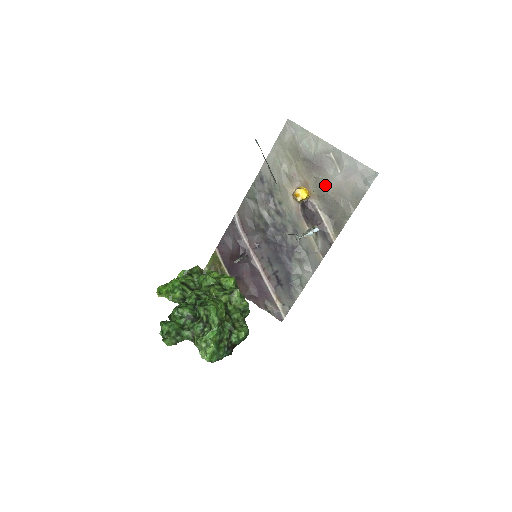
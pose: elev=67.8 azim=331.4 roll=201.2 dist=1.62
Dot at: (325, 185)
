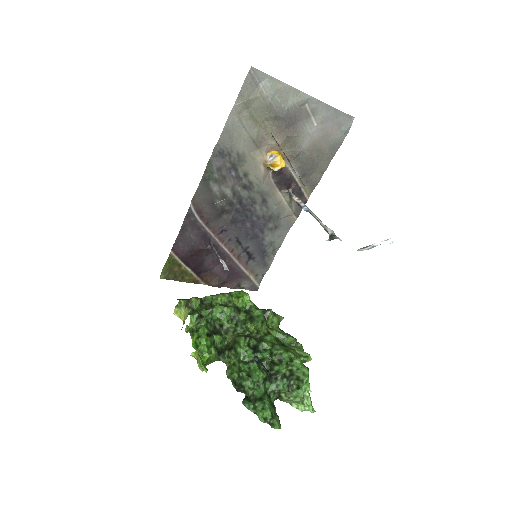
Dot at: (300, 143)
